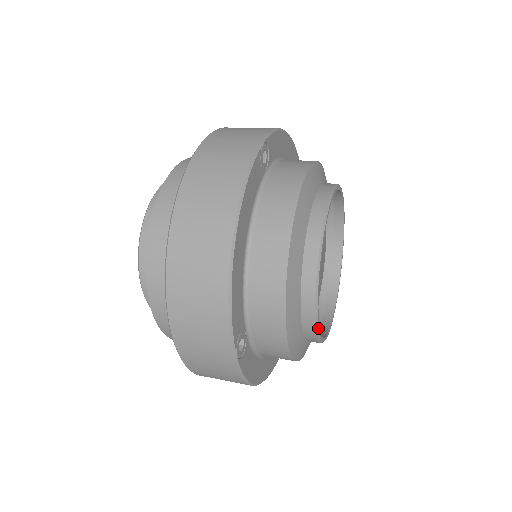
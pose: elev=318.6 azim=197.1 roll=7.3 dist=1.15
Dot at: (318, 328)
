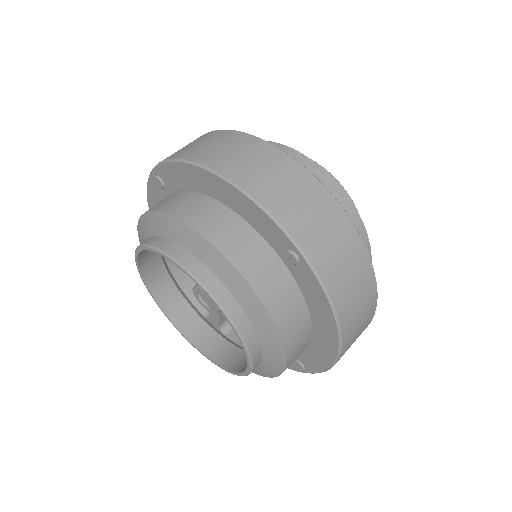
Dot at: occluded
